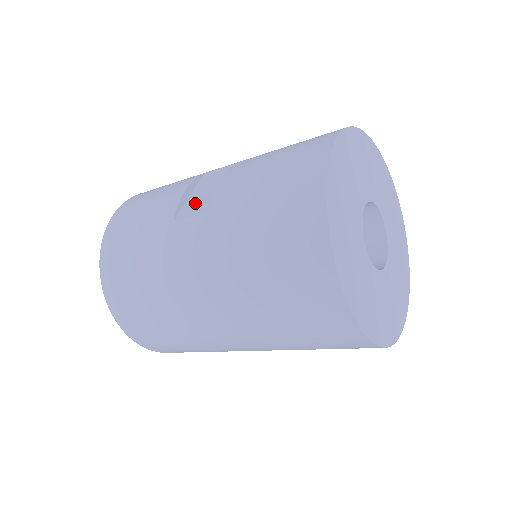
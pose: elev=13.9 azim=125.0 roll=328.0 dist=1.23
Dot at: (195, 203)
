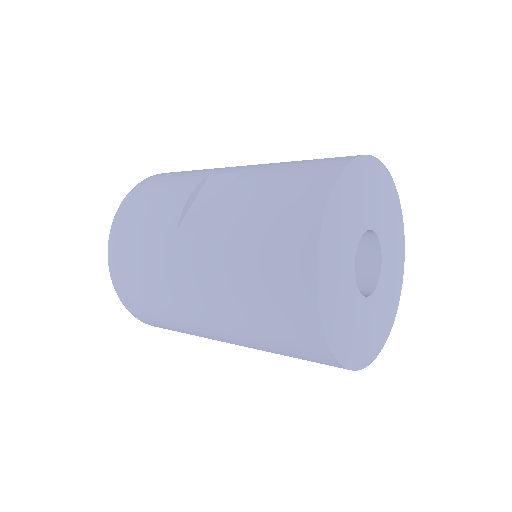
Dot at: (198, 213)
